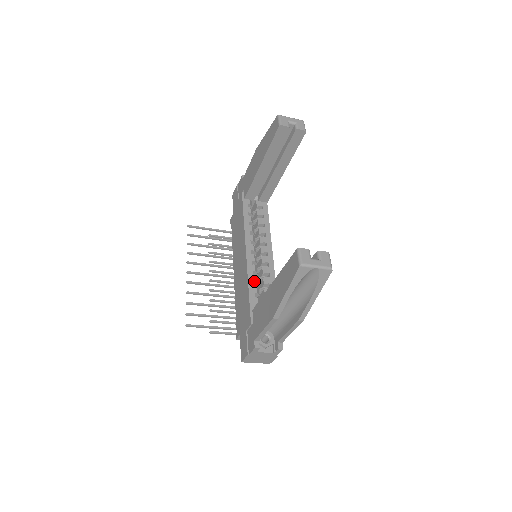
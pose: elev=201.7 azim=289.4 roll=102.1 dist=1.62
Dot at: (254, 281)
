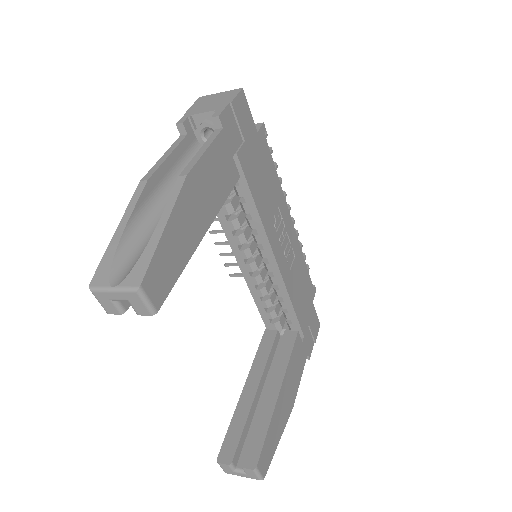
Dot at: (260, 296)
